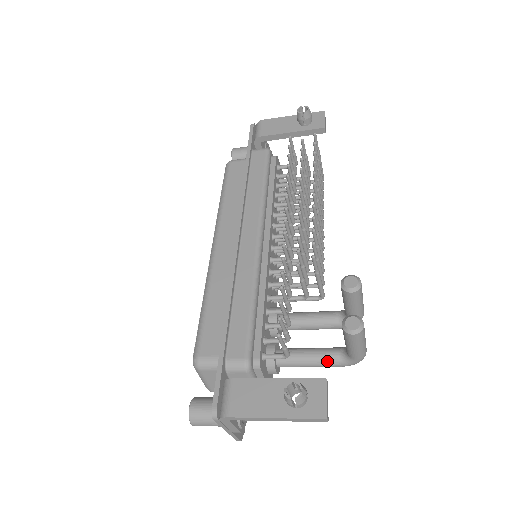
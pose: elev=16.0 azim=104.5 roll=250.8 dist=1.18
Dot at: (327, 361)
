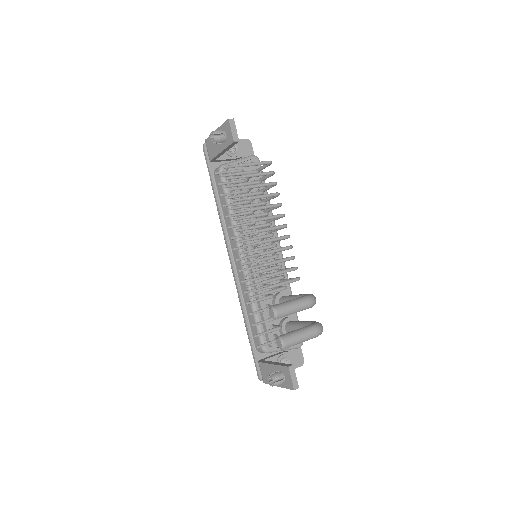
Dot at: occluded
